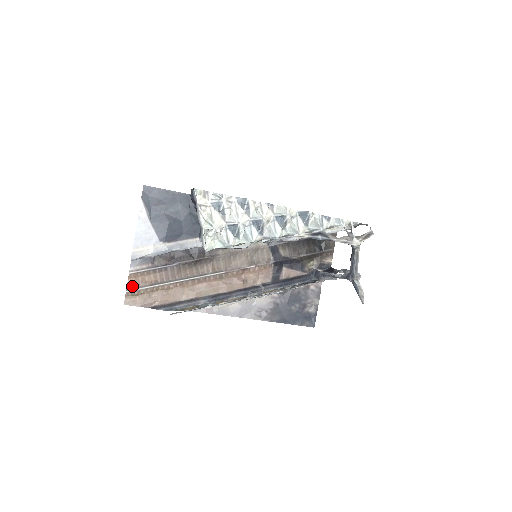
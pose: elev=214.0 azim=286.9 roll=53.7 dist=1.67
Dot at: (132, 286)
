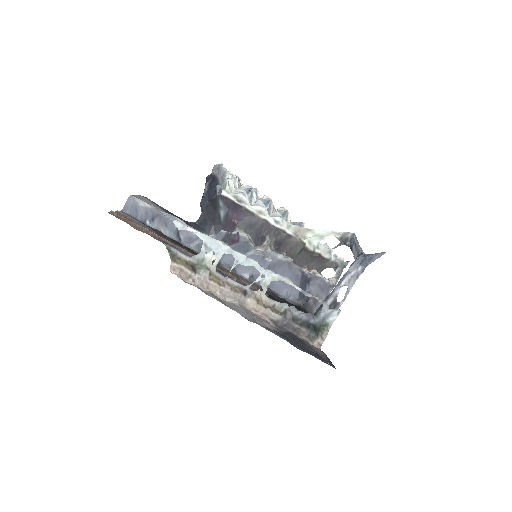
Dot at: occluded
